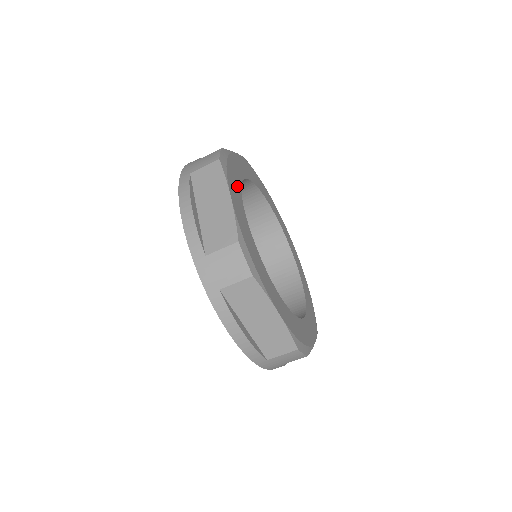
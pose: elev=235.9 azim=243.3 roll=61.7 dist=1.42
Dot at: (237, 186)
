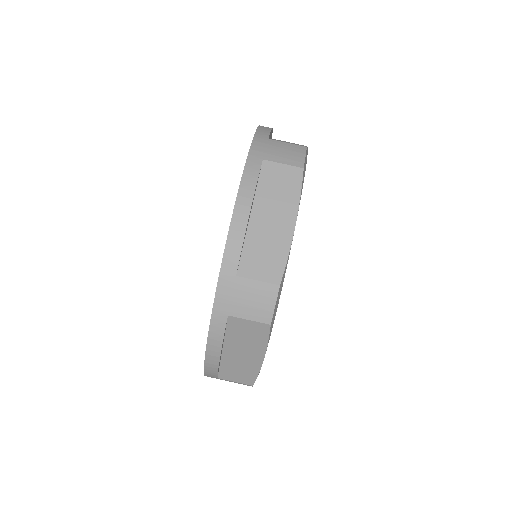
Dot at: occluded
